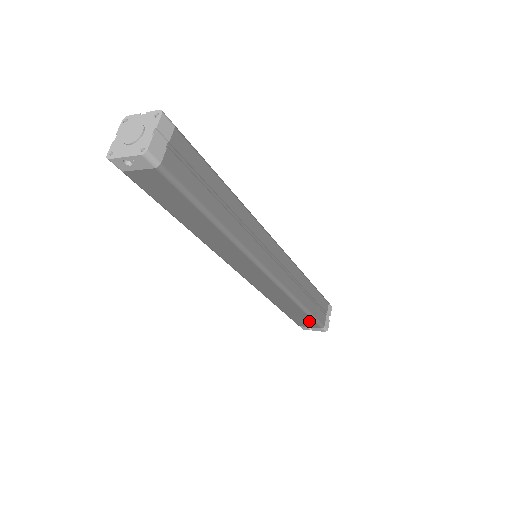
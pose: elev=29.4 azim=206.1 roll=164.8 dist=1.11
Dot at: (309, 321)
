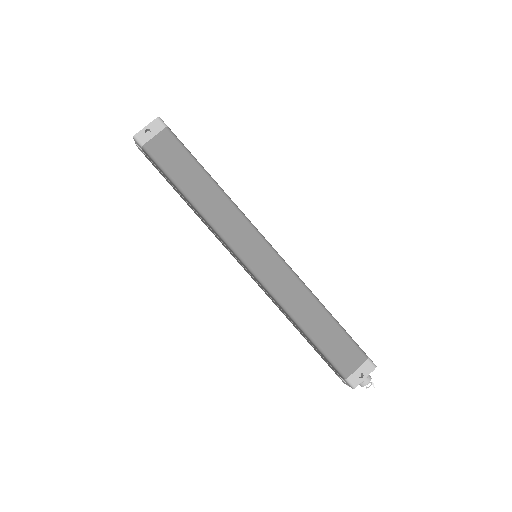
Dot at: (347, 346)
